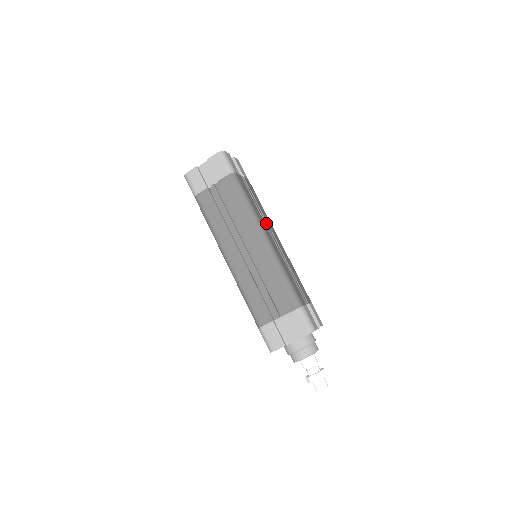
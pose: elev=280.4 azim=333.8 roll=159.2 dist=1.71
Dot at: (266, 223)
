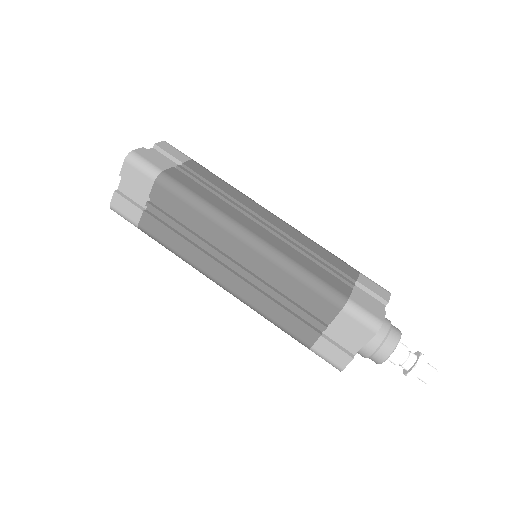
Dot at: (242, 209)
